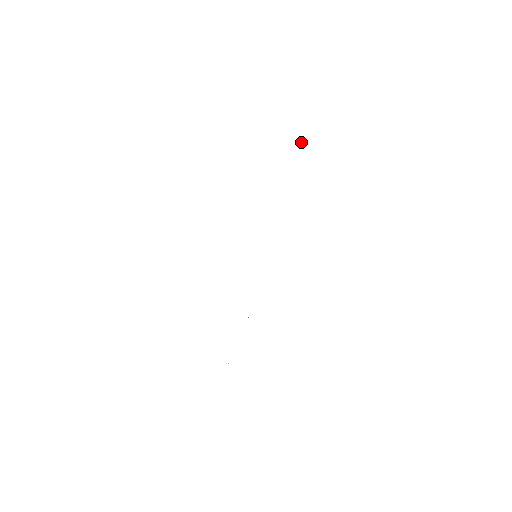
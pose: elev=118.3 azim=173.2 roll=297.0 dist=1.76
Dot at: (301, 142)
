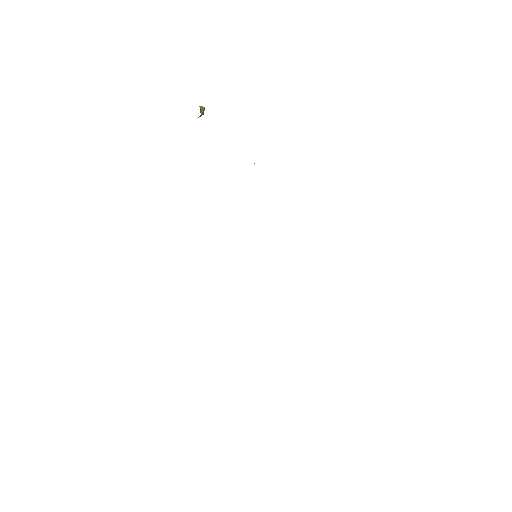
Dot at: (204, 109)
